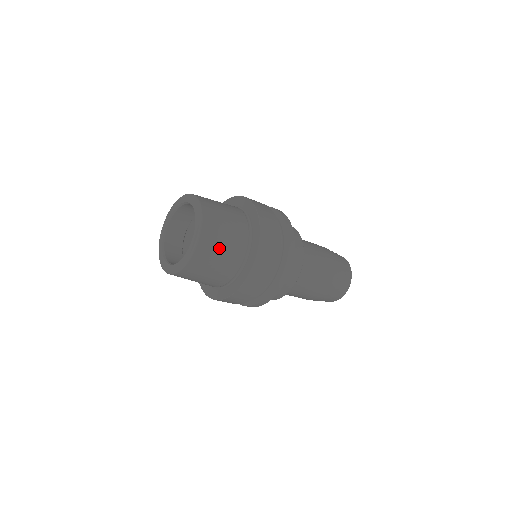
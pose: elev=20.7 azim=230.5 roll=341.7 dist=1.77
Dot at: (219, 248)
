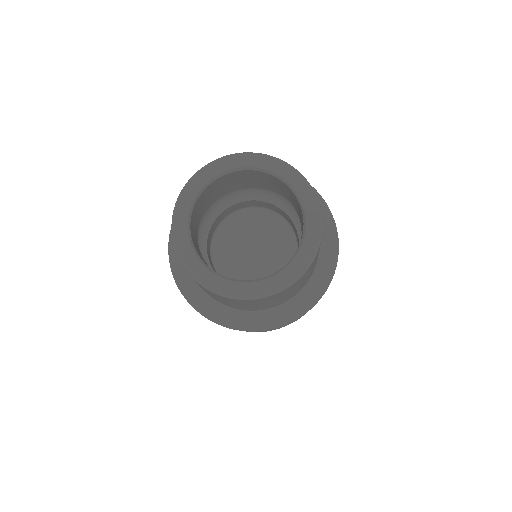
Dot at: (278, 299)
